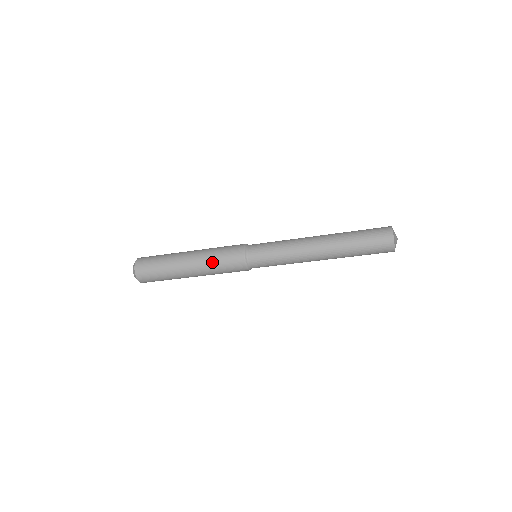
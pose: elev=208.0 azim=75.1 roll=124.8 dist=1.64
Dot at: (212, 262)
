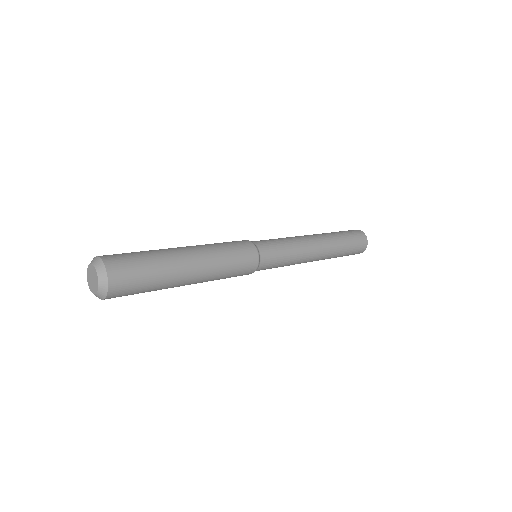
Dot at: (219, 279)
